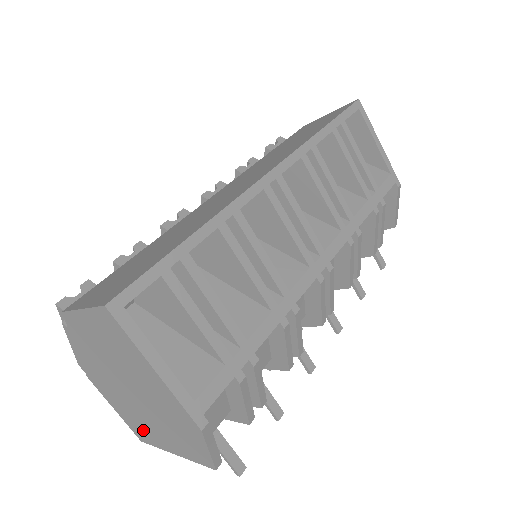
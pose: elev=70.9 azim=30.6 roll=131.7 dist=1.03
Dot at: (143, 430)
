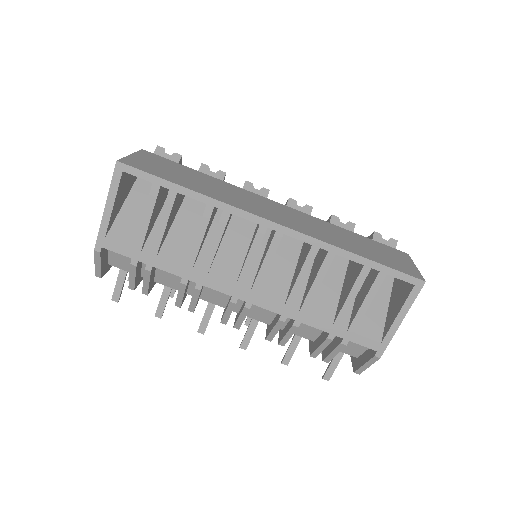
Dot at: occluded
